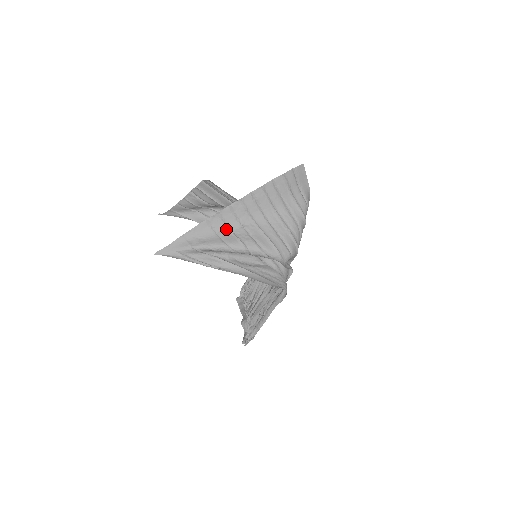
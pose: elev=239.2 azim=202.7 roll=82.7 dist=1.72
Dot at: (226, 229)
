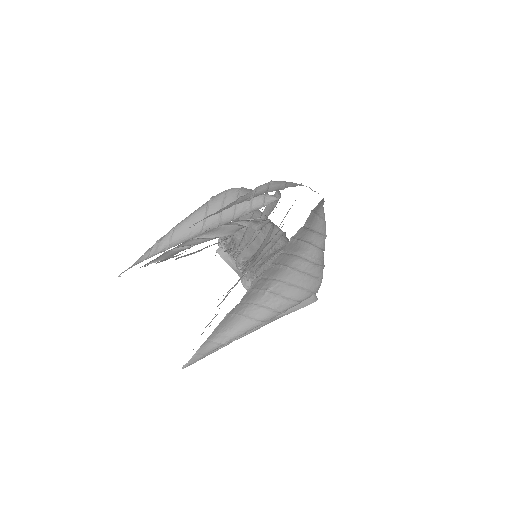
Dot at: (250, 306)
